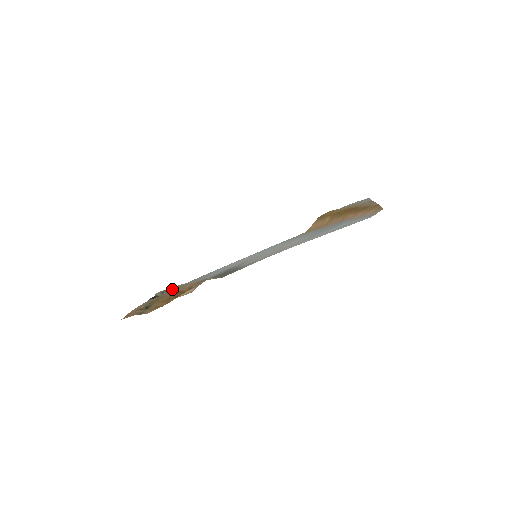
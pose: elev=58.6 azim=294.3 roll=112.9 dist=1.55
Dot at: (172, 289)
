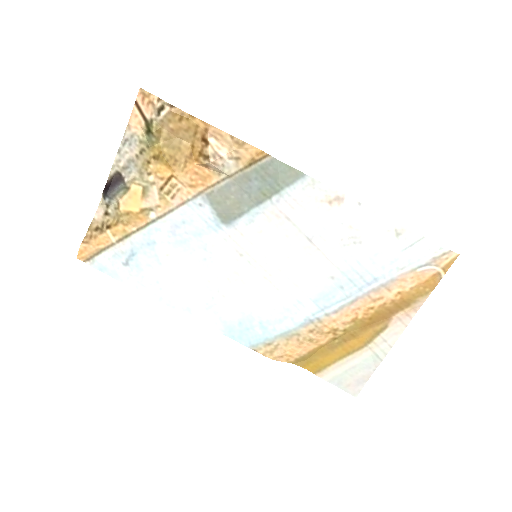
Dot at: (117, 217)
